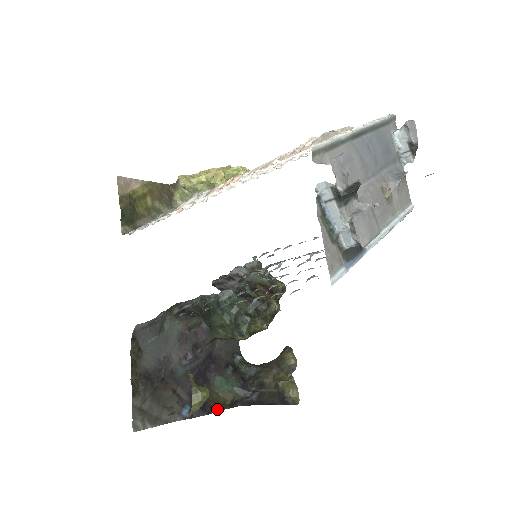
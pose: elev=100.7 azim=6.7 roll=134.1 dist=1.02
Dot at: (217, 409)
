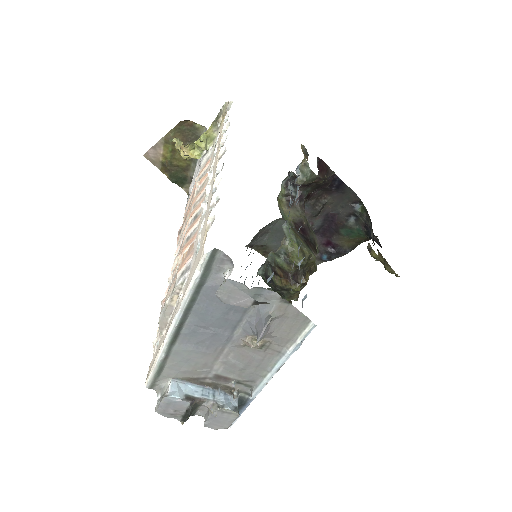
Dot at: (353, 247)
